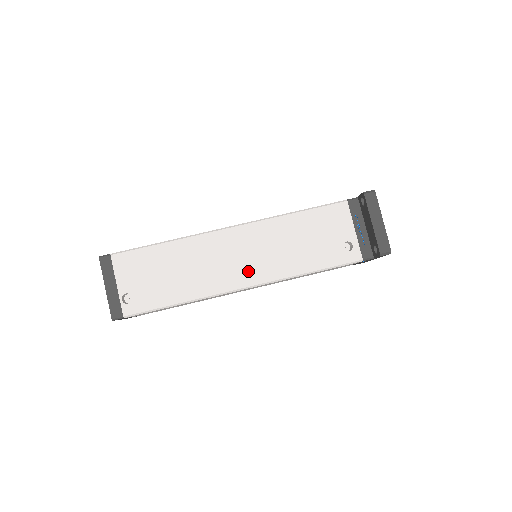
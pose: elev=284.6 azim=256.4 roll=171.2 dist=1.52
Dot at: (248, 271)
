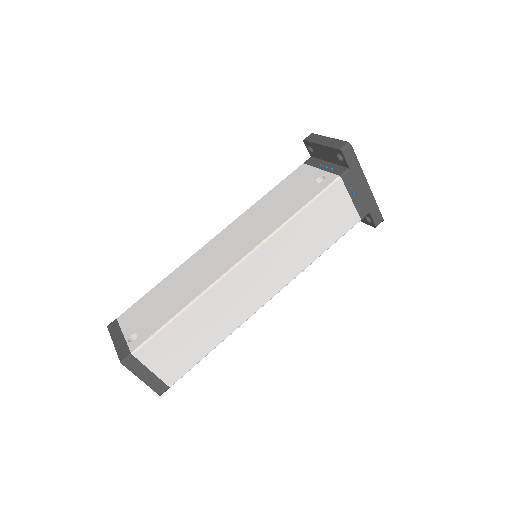
Dot at: (238, 250)
